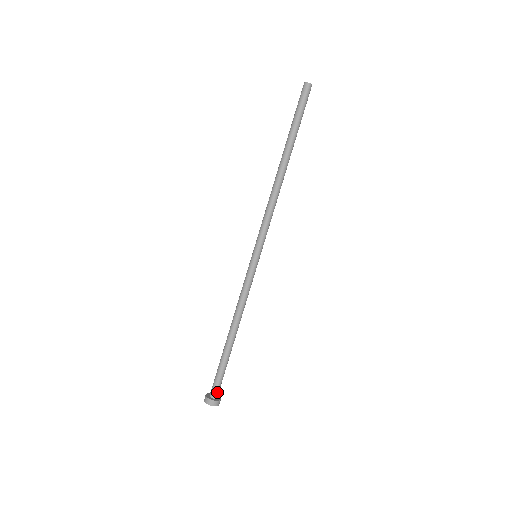
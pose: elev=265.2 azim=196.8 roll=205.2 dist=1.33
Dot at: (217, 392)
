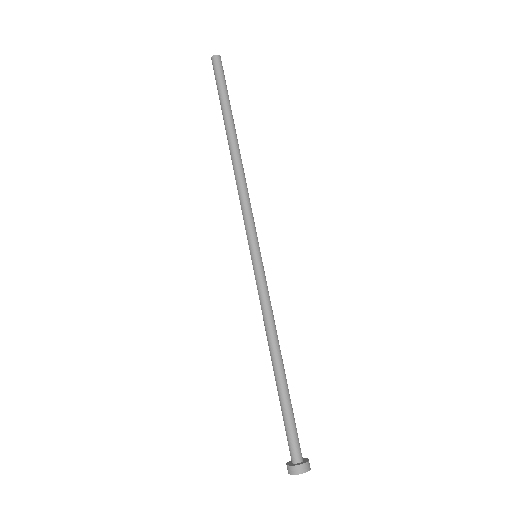
Dot at: (296, 452)
